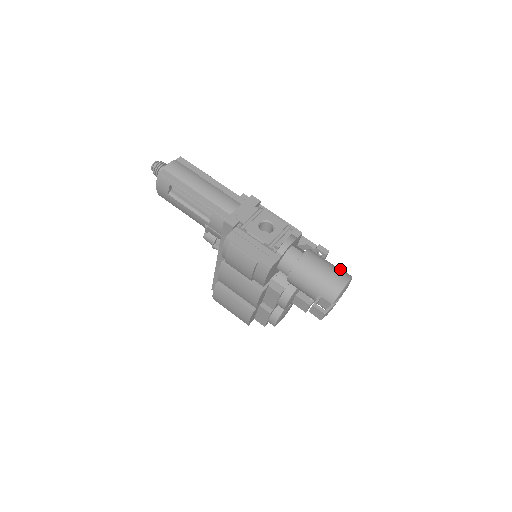
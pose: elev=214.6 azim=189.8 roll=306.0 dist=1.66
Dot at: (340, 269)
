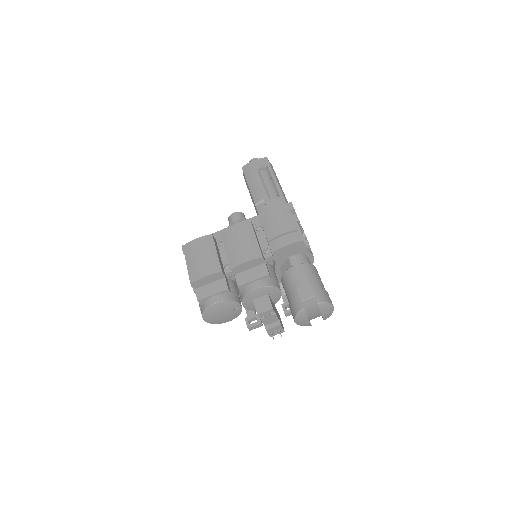
Dot at: occluded
